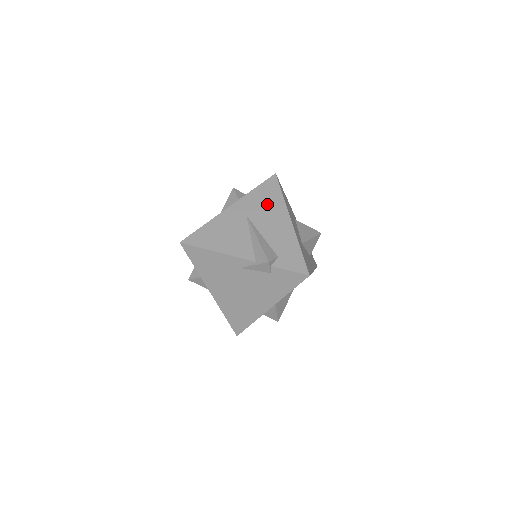
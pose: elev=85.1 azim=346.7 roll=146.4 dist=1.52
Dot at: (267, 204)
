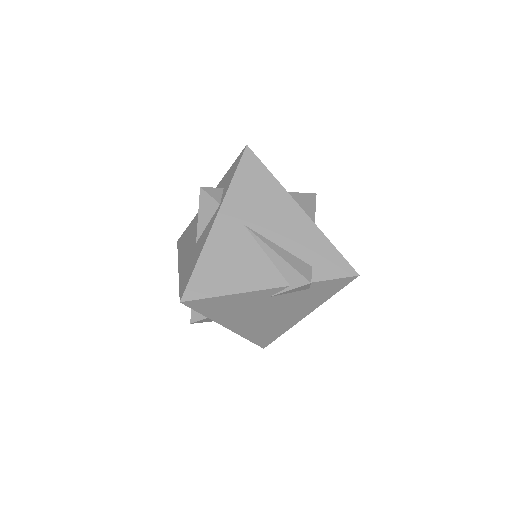
Dot at: (260, 197)
